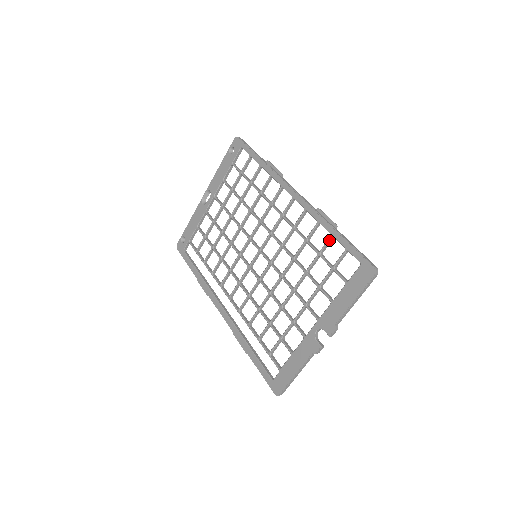
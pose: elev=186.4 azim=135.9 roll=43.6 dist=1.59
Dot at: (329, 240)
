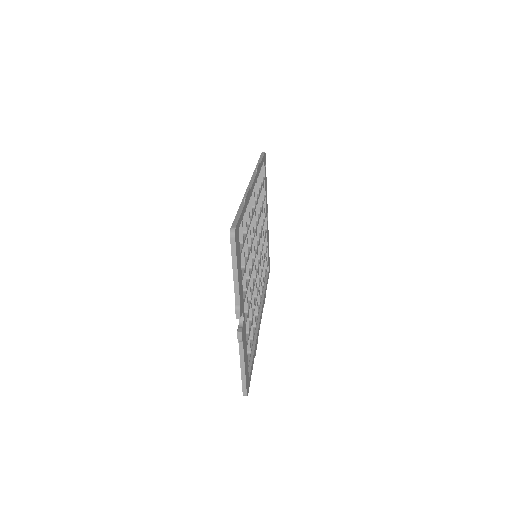
Dot at: occluded
